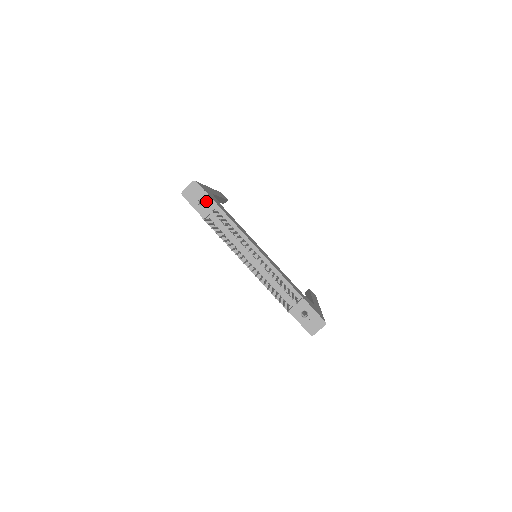
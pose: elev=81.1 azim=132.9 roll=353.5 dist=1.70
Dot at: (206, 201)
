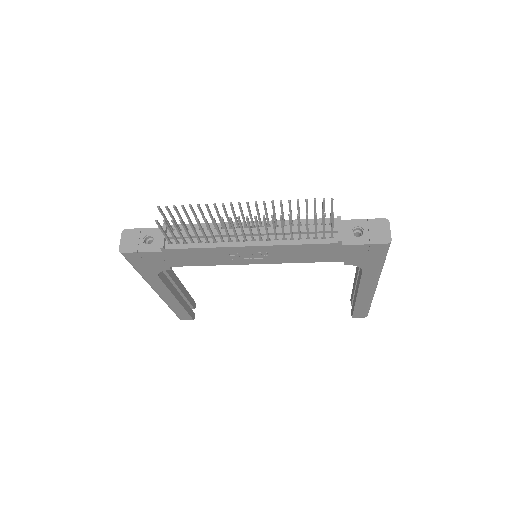
Dot at: (151, 235)
